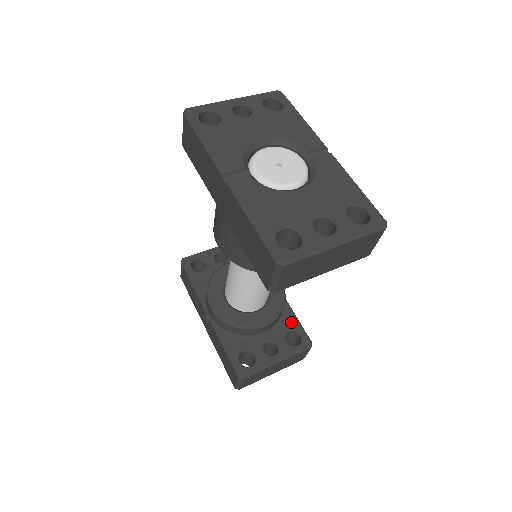
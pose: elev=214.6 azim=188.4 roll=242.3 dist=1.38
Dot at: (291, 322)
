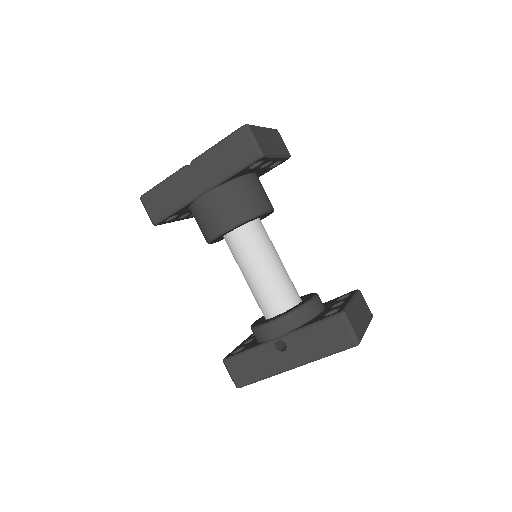
Dot at: (332, 301)
